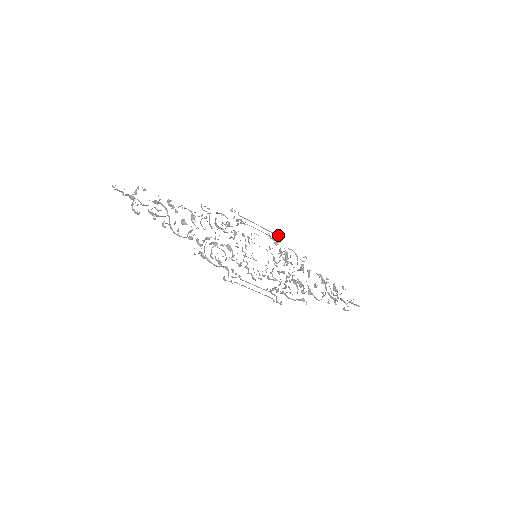
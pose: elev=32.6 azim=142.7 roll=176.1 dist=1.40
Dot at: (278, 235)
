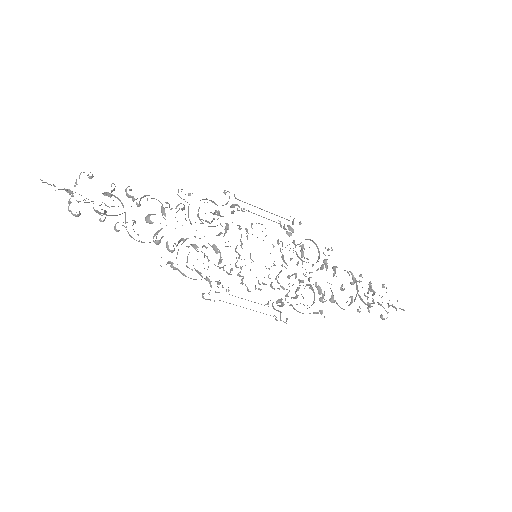
Dot at: (293, 221)
